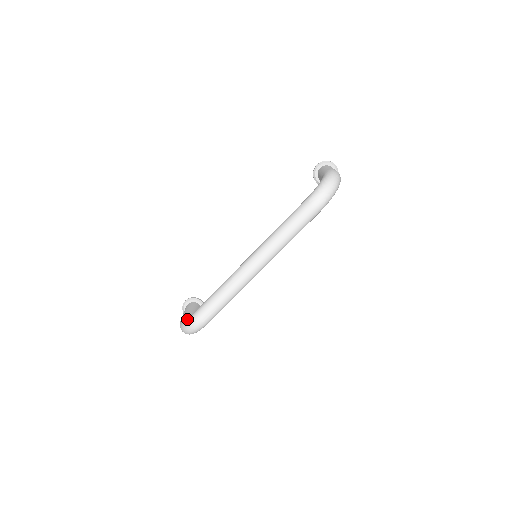
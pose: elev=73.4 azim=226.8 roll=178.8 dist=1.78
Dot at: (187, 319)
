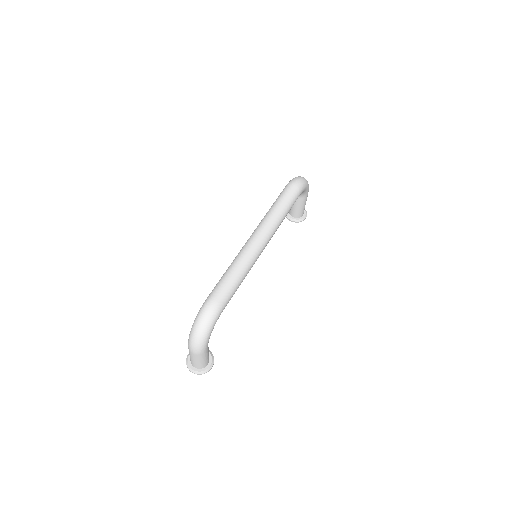
Dot at: occluded
